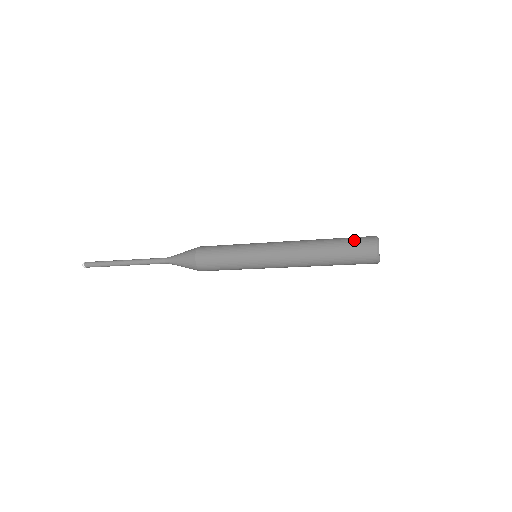
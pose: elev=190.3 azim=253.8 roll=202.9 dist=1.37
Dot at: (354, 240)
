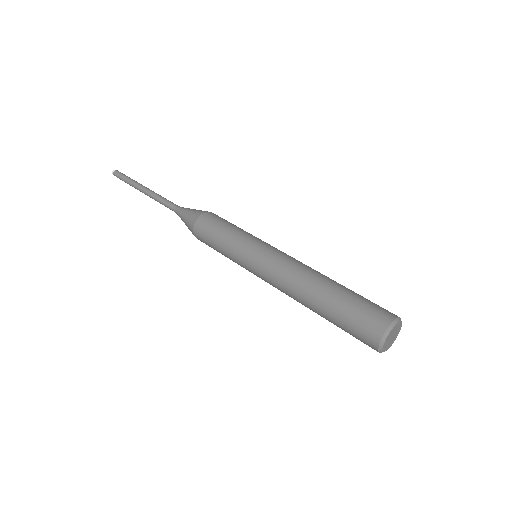
Dot at: (354, 322)
